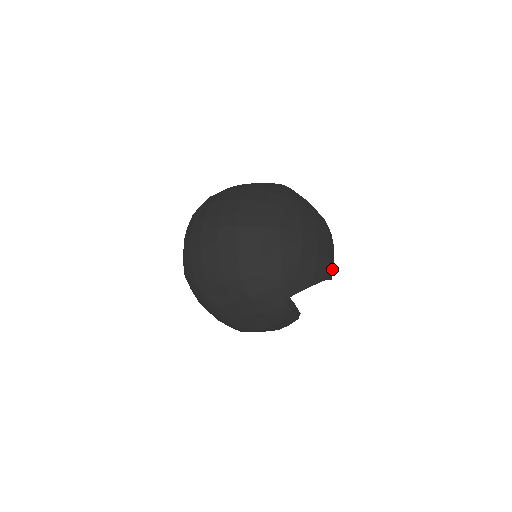
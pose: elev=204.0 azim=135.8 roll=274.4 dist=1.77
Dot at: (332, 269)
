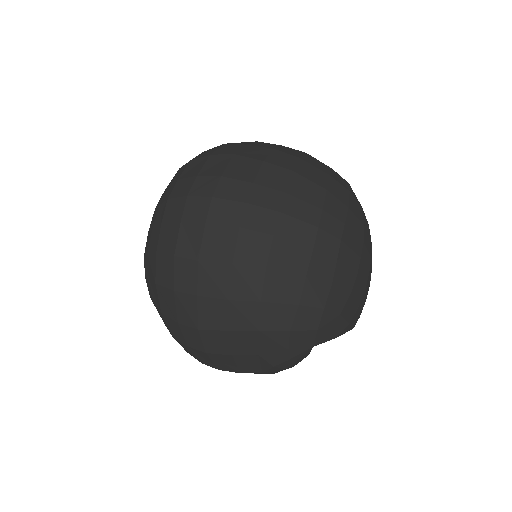
Dot at: occluded
